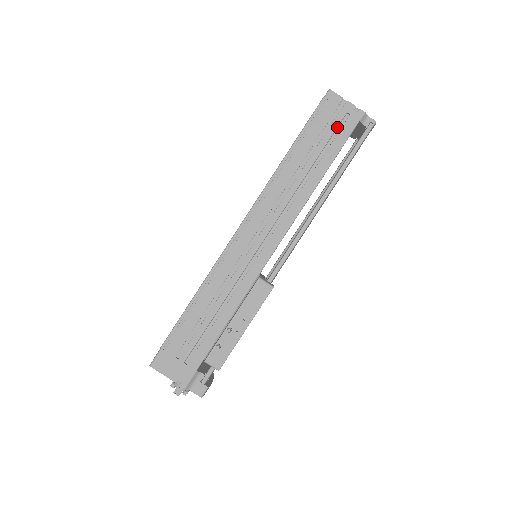
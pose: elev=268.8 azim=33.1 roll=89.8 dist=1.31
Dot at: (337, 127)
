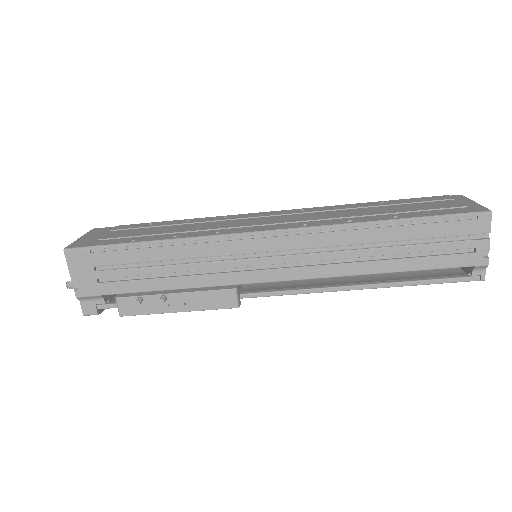
Dot at: (452, 248)
